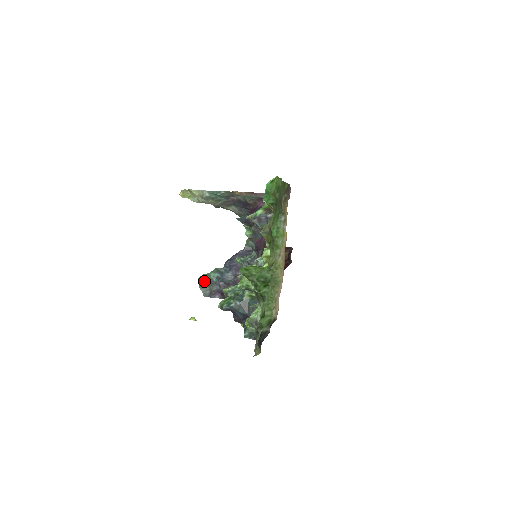
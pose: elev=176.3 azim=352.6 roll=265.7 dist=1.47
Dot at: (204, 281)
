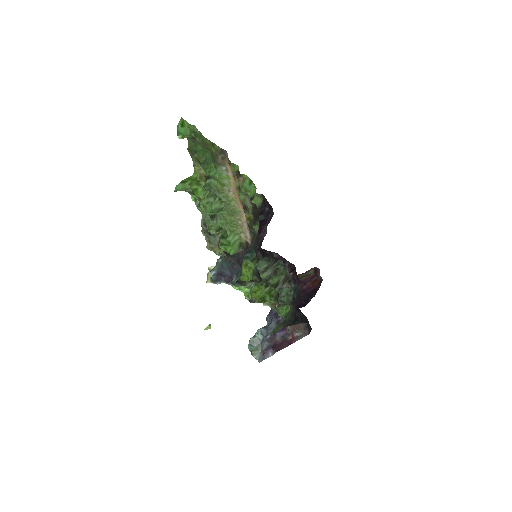
Dot at: (252, 344)
